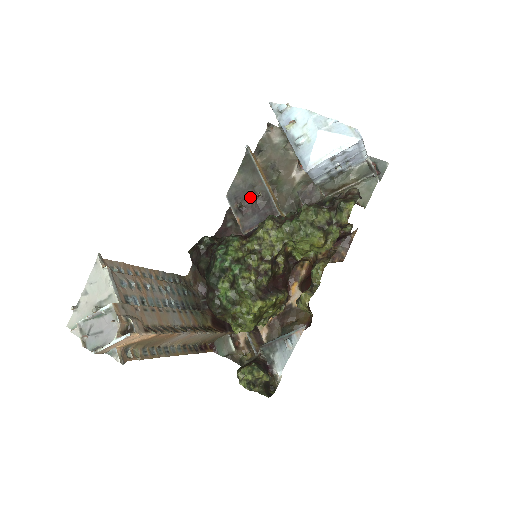
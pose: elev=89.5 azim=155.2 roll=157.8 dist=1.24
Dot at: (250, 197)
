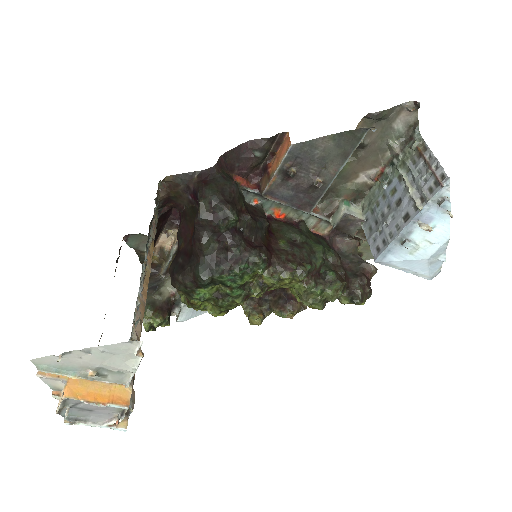
Dot at: (309, 172)
